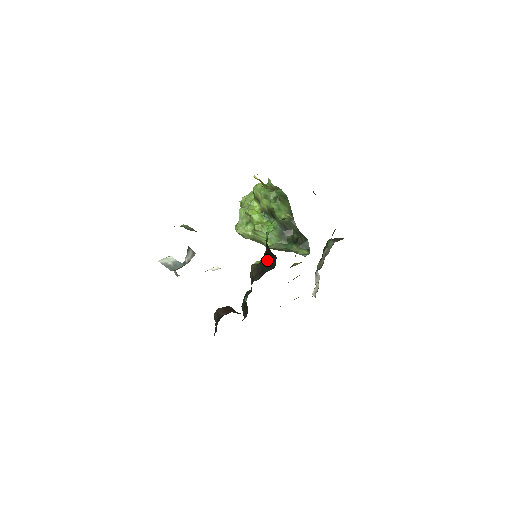
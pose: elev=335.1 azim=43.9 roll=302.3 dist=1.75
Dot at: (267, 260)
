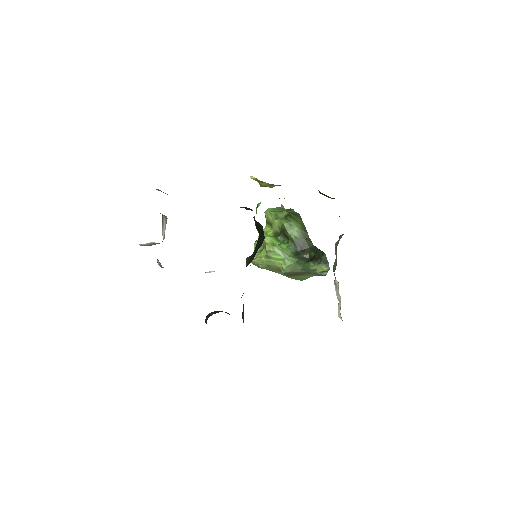
Dot at: (258, 241)
